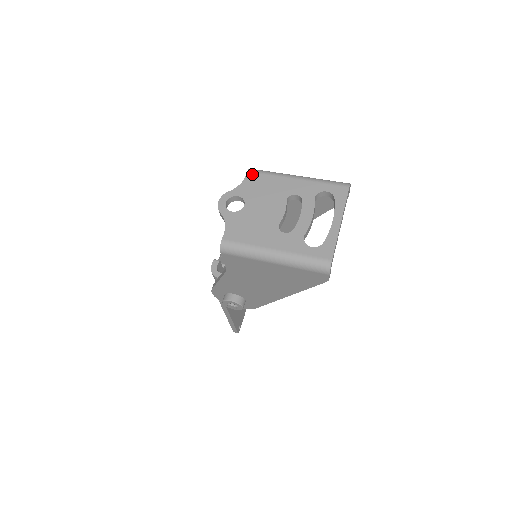
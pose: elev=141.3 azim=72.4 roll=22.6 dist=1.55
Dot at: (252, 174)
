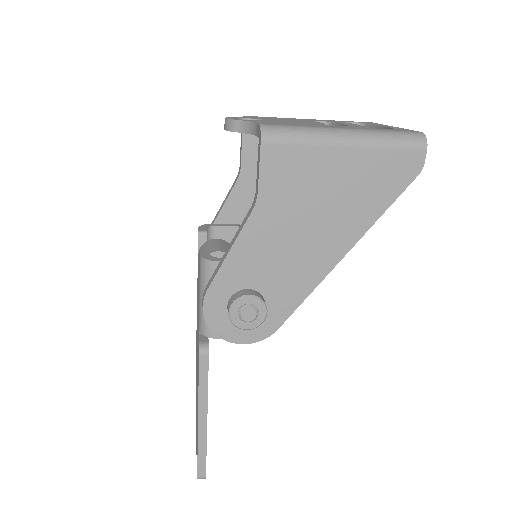
Dot at: (251, 116)
